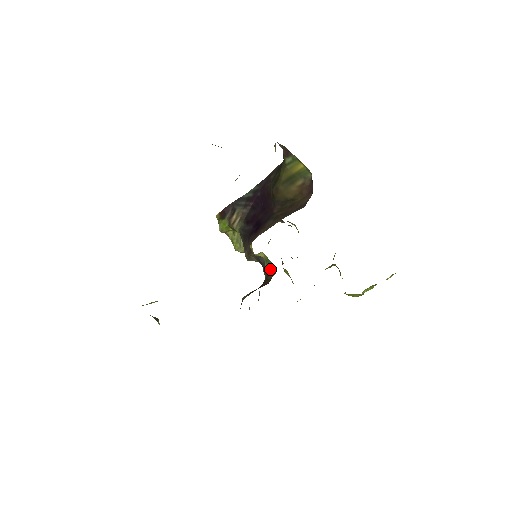
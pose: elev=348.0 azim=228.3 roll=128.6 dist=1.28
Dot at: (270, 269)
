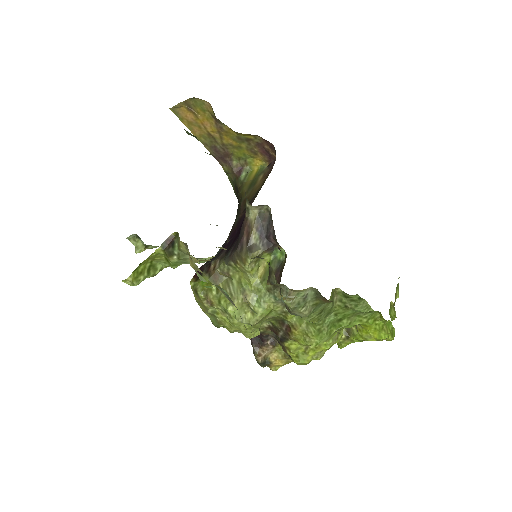
Dot at: (278, 269)
